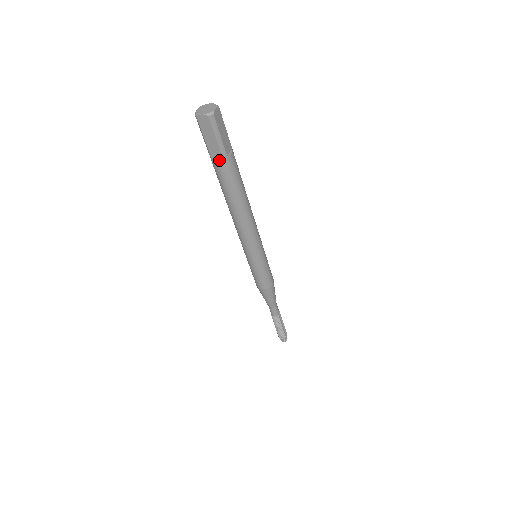
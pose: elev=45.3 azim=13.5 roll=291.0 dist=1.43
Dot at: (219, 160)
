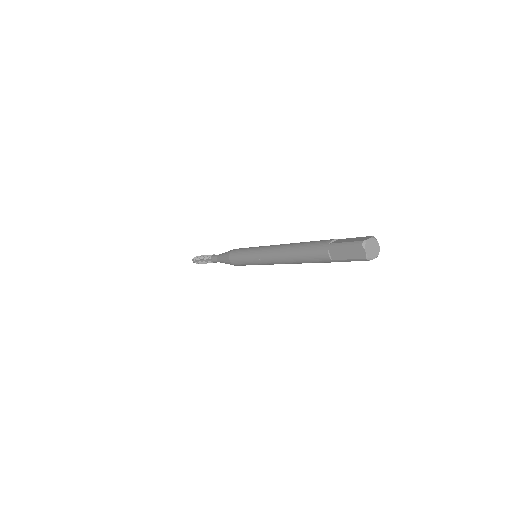
Dot at: occluded
